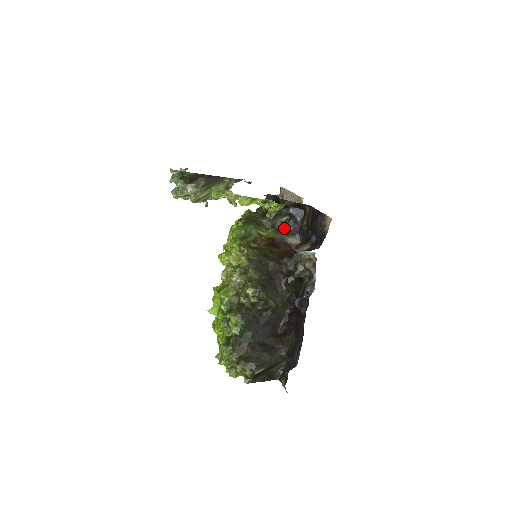
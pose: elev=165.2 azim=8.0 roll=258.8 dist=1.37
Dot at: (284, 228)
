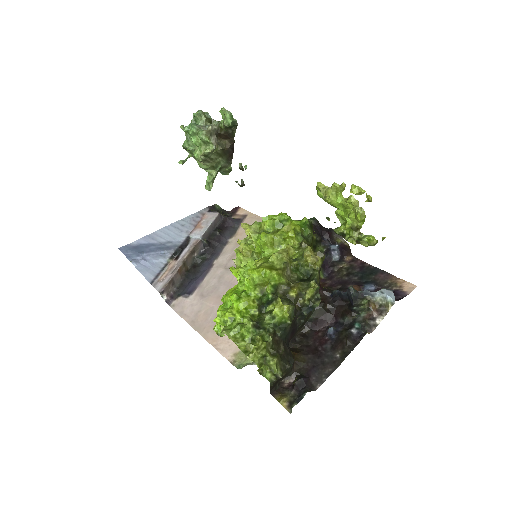
Dot at: occluded
